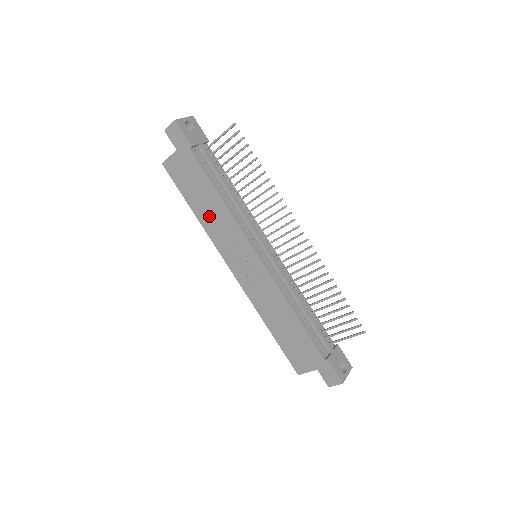
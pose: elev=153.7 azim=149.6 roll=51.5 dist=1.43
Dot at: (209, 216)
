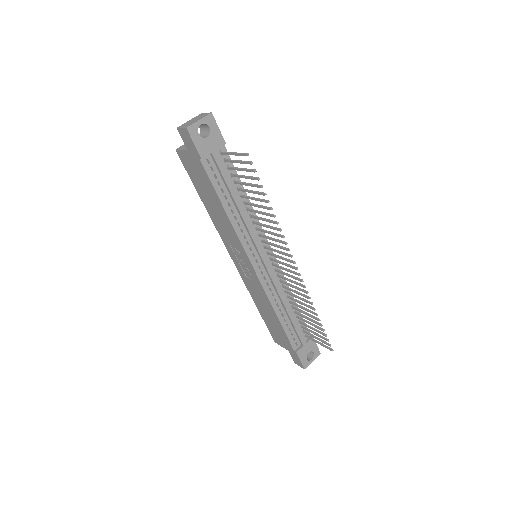
Dot at: (215, 215)
